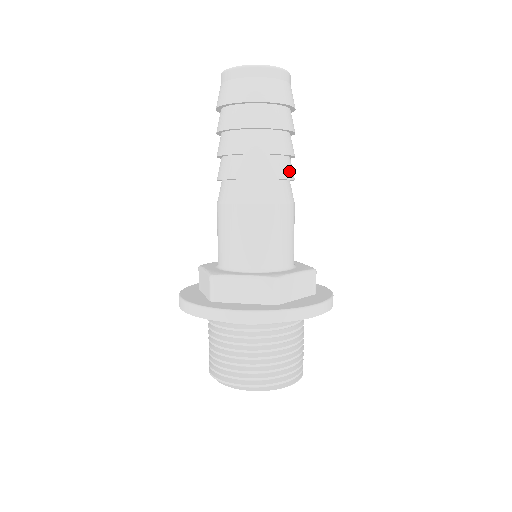
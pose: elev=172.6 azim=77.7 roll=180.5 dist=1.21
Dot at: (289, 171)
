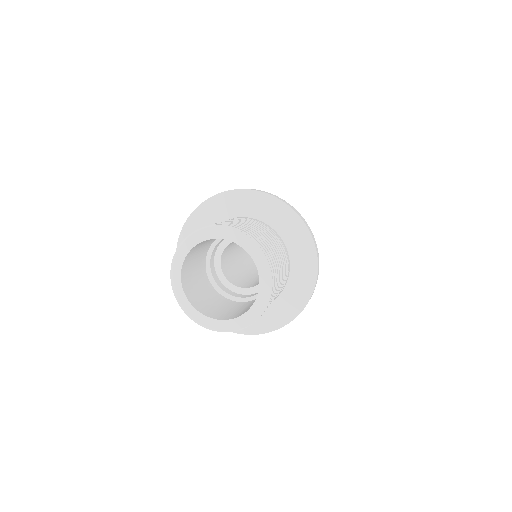
Dot at: occluded
